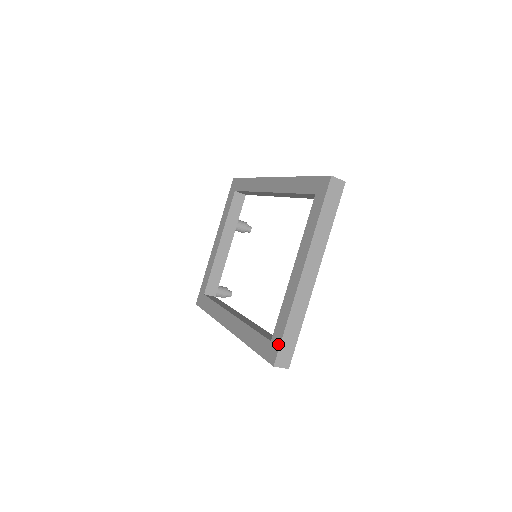
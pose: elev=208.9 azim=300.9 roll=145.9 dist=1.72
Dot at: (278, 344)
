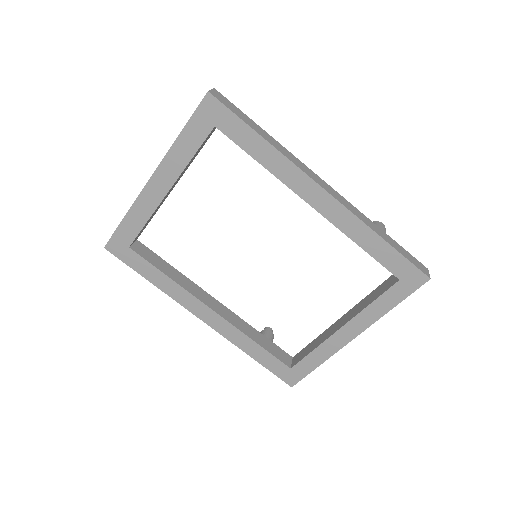
Dot at: (302, 376)
